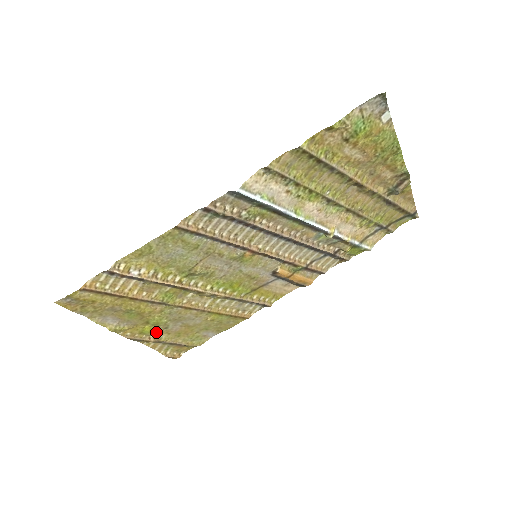
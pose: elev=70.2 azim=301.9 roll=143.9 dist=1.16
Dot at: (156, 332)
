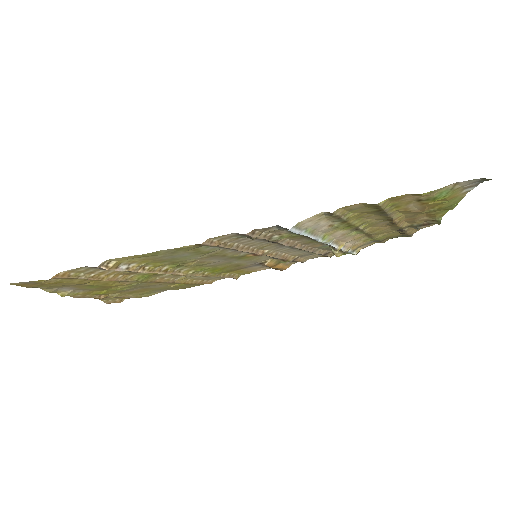
Dot at: (110, 293)
